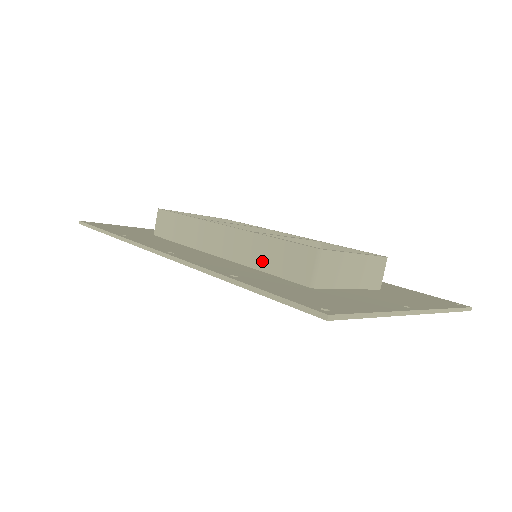
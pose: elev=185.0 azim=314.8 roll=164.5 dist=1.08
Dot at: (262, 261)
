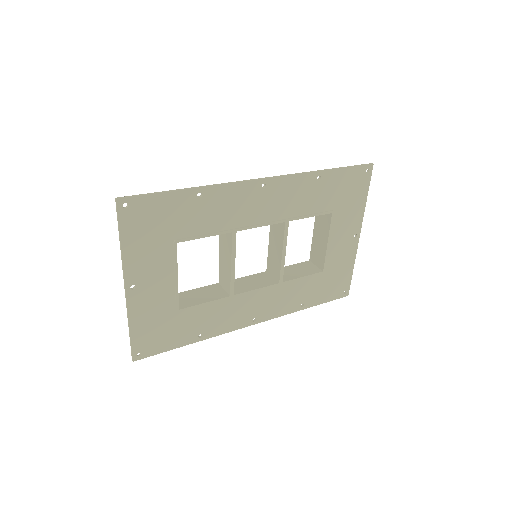
Dot at: occluded
